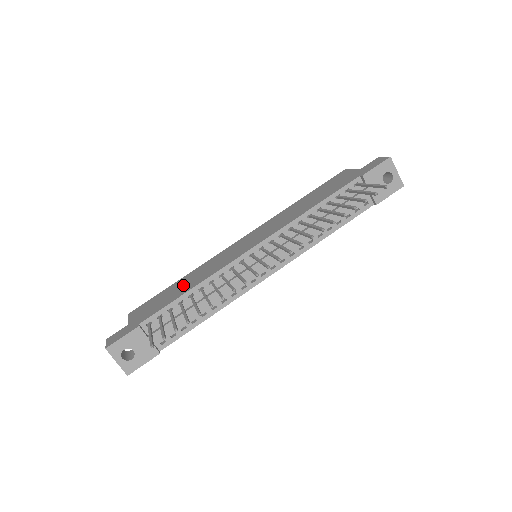
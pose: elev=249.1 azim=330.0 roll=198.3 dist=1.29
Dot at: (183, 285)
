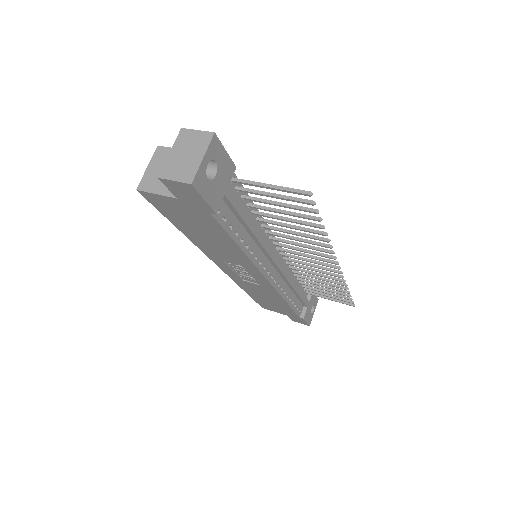
Dot at: occluded
